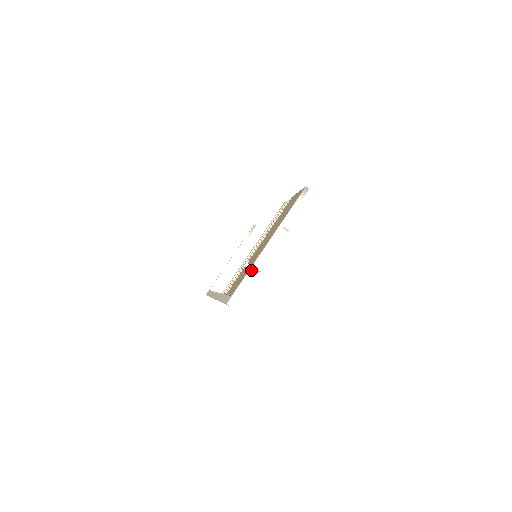
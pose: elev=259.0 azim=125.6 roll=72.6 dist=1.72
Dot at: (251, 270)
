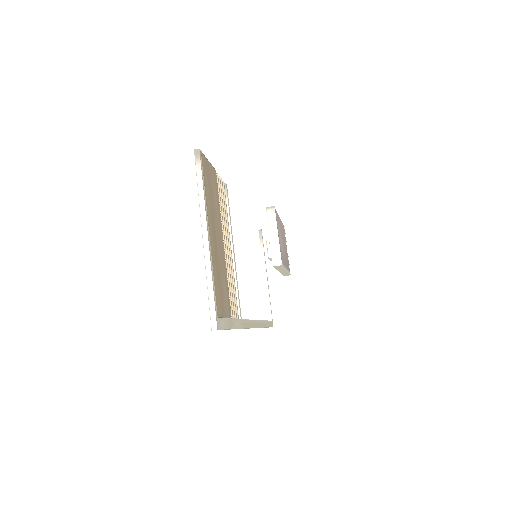
Dot at: (208, 276)
